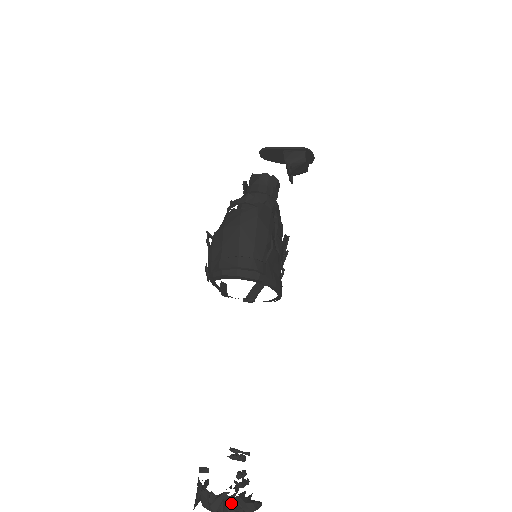
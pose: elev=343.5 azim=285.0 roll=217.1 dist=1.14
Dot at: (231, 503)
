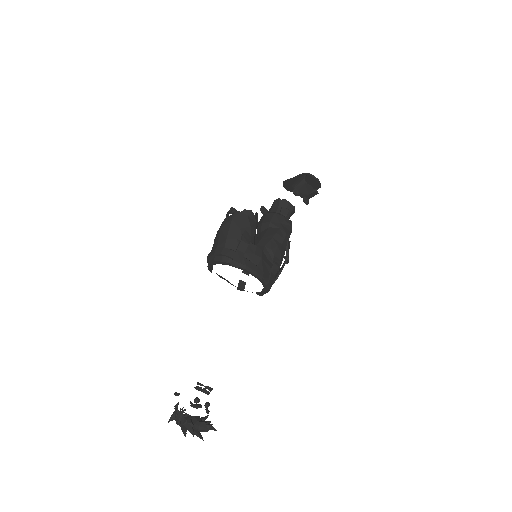
Dot at: (186, 418)
